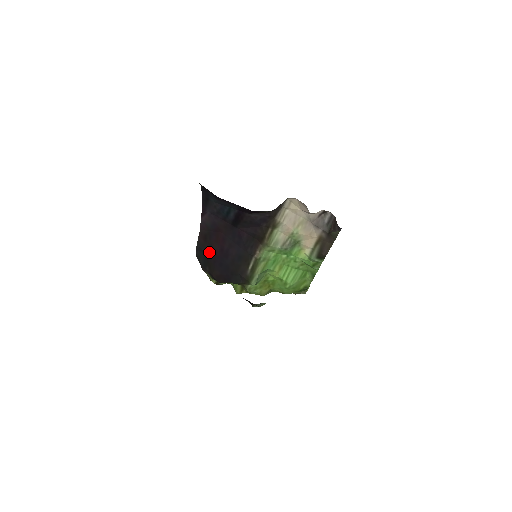
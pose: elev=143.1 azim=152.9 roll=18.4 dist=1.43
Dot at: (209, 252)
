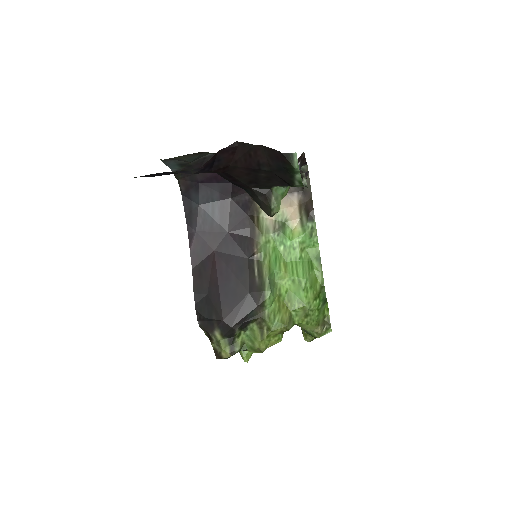
Dot at: (209, 290)
